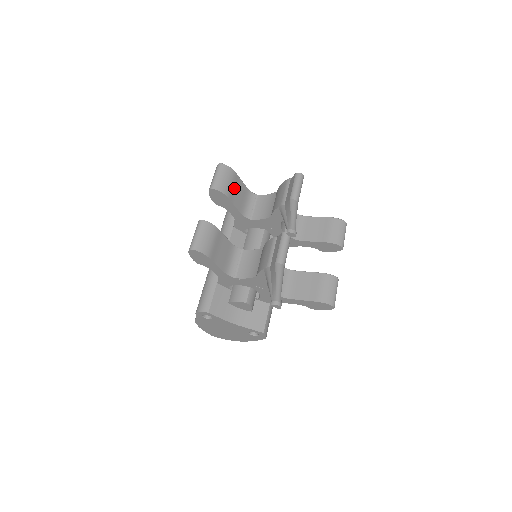
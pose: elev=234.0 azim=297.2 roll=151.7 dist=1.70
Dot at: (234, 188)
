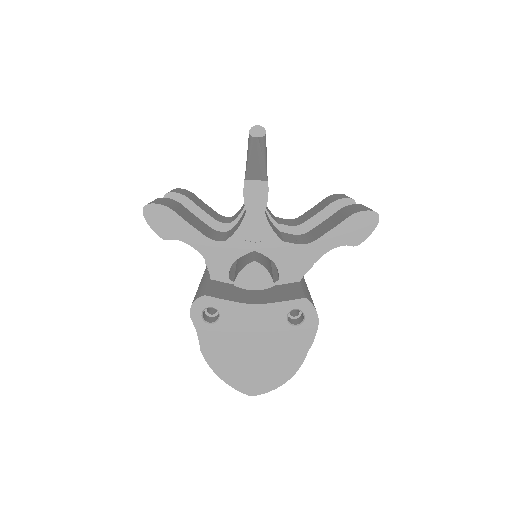
Dot at: (195, 200)
